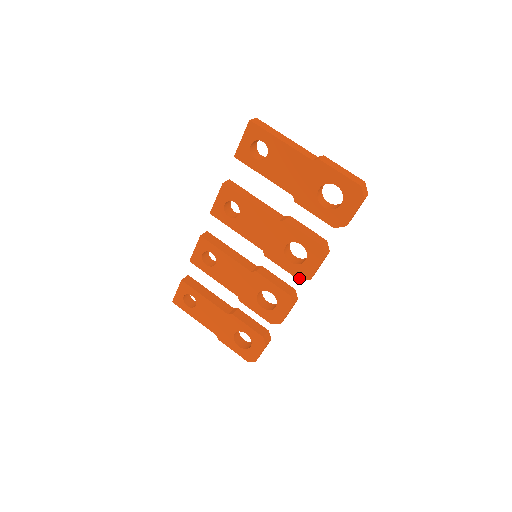
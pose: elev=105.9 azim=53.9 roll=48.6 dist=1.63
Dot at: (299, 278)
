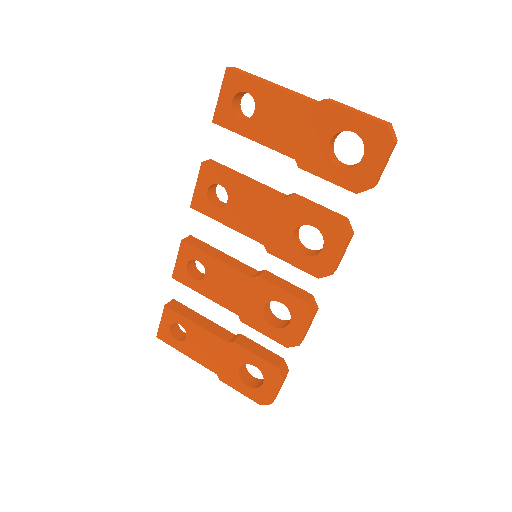
Dot at: (317, 275)
